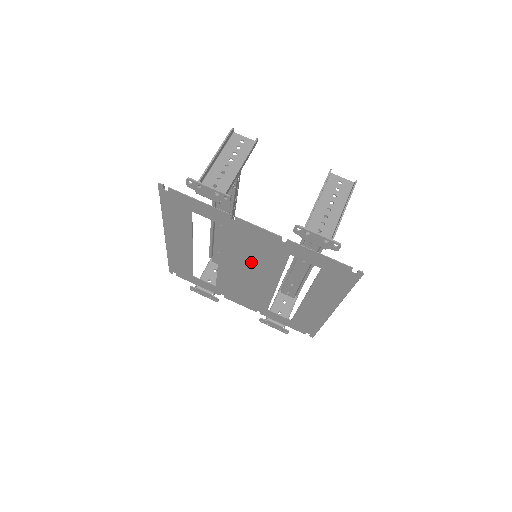
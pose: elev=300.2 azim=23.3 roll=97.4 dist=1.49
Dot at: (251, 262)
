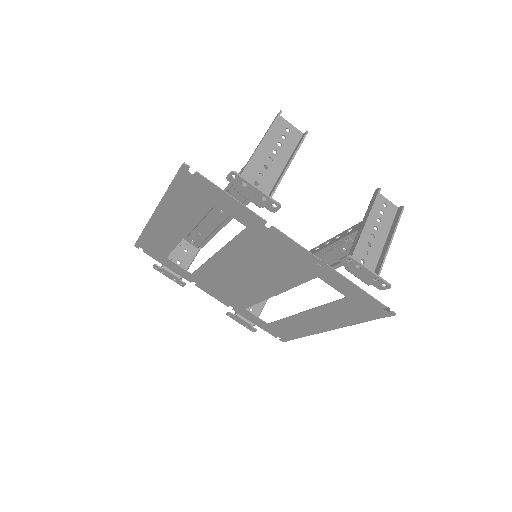
Dot at: (258, 268)
